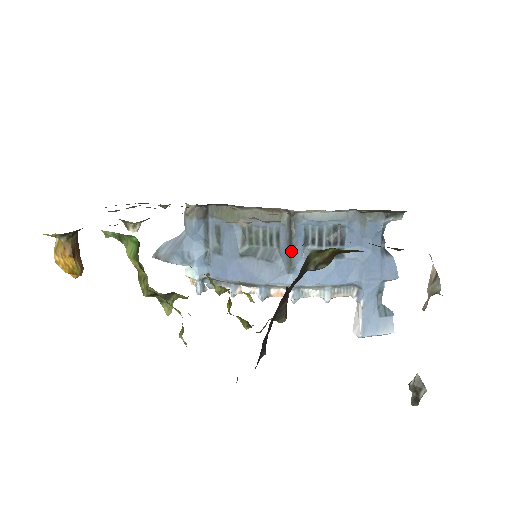
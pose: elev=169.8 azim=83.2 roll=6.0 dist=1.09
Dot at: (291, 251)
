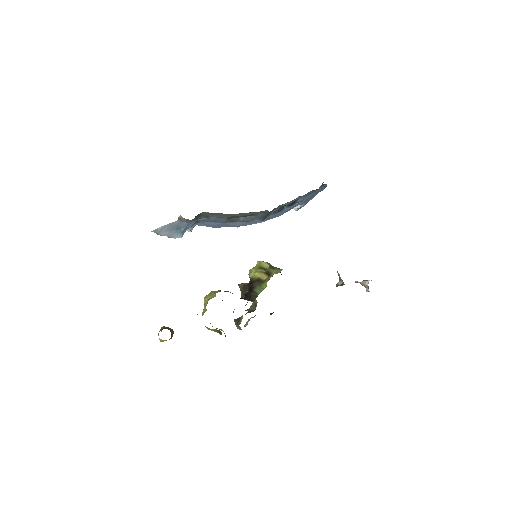
Dot at: (265, 218)
